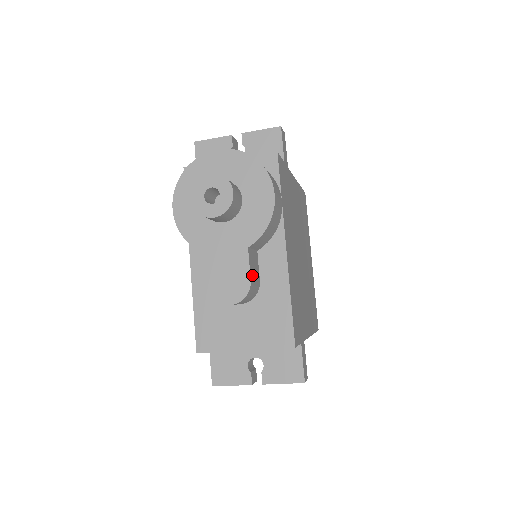
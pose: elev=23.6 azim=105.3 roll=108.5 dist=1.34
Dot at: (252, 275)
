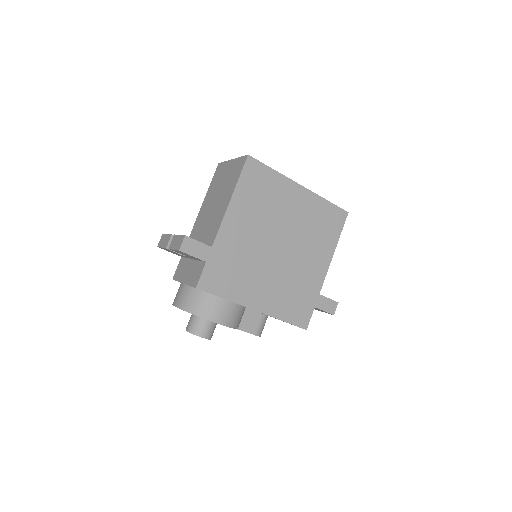
Dot at: (253, 329)
